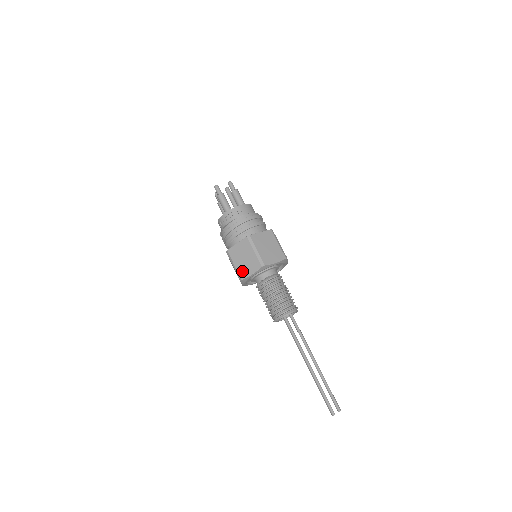
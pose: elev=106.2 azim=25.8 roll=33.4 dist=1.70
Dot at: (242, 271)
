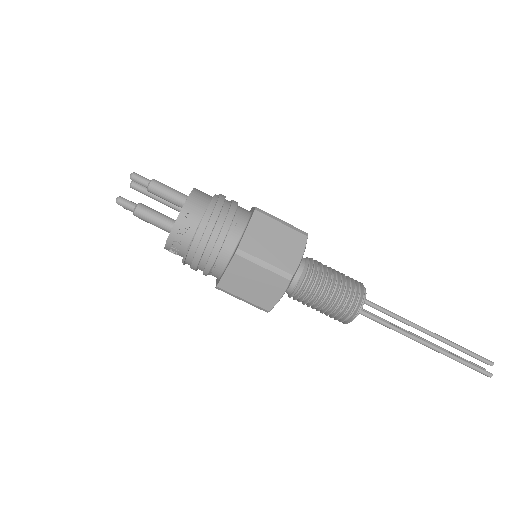
Dot at: (262, 301)
